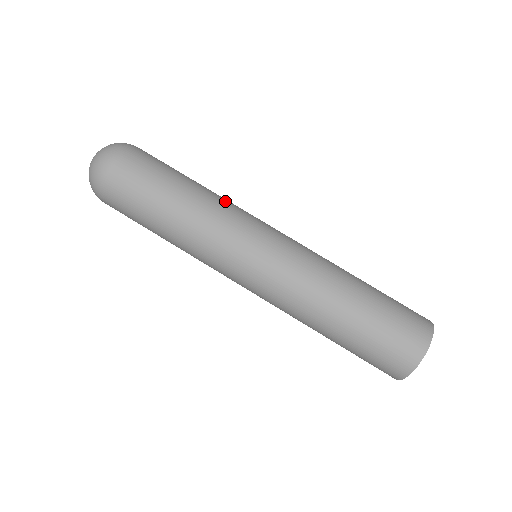
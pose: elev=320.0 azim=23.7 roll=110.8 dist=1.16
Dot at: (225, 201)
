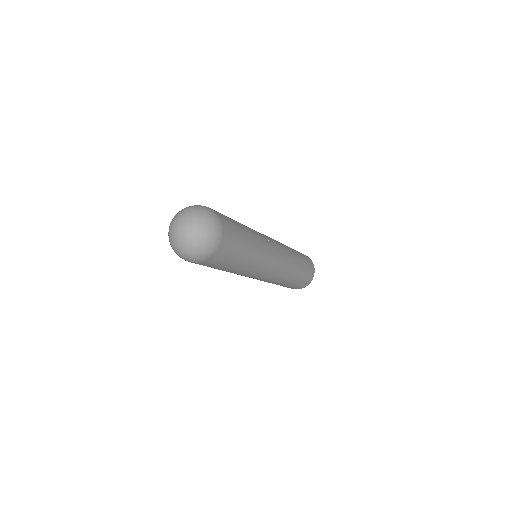
Dot at: (259, 237)
